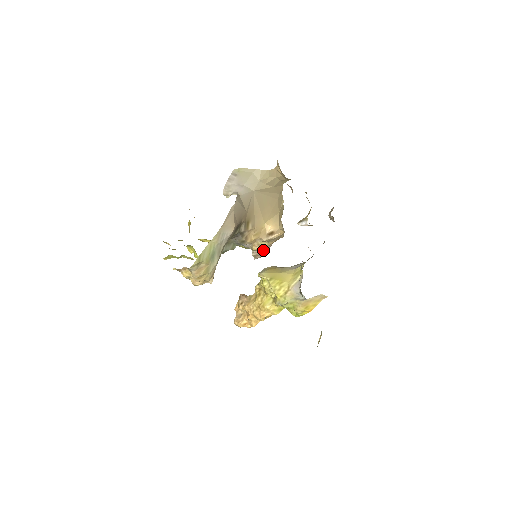
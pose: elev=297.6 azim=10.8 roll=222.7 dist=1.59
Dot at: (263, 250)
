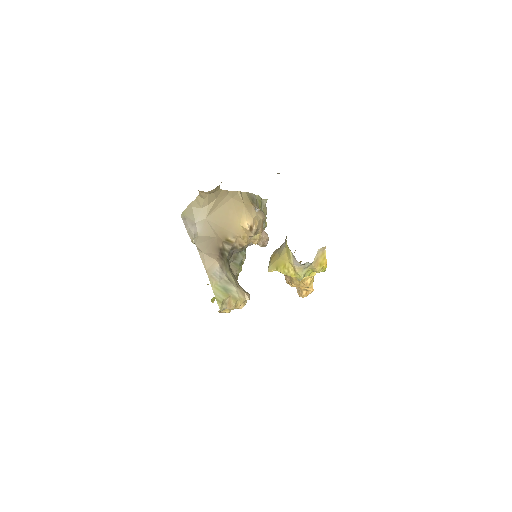
Dot at: (262, 238)
